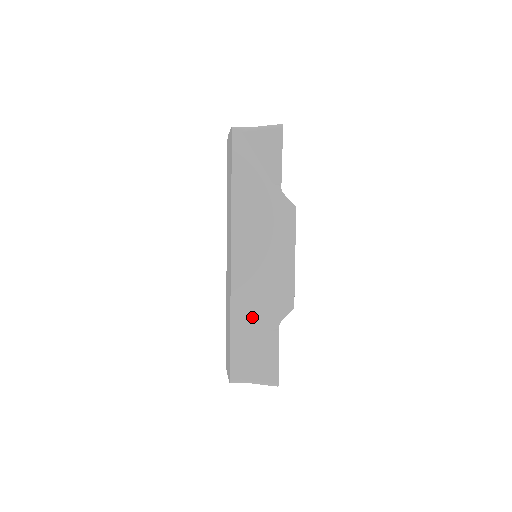
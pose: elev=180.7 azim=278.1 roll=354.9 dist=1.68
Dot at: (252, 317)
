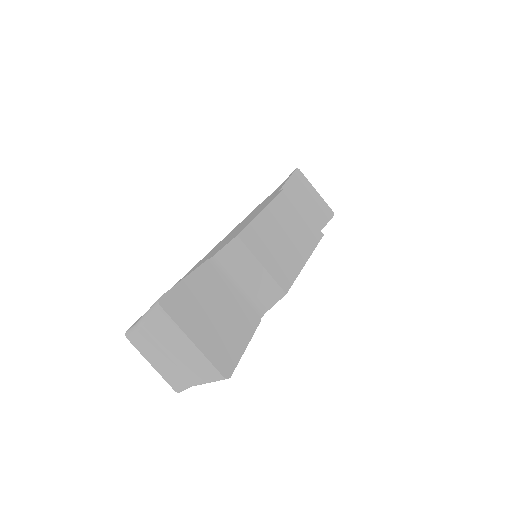
Dot at: occluded
